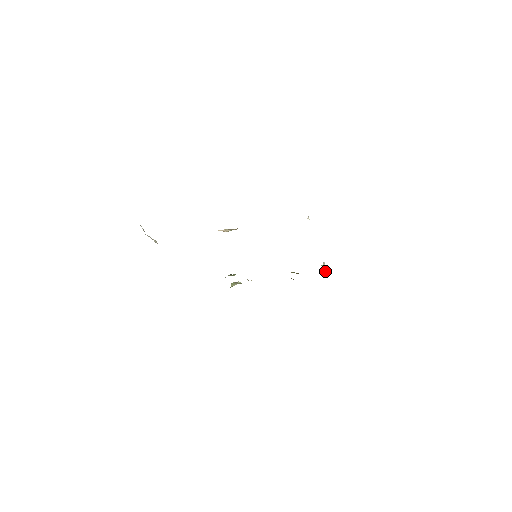
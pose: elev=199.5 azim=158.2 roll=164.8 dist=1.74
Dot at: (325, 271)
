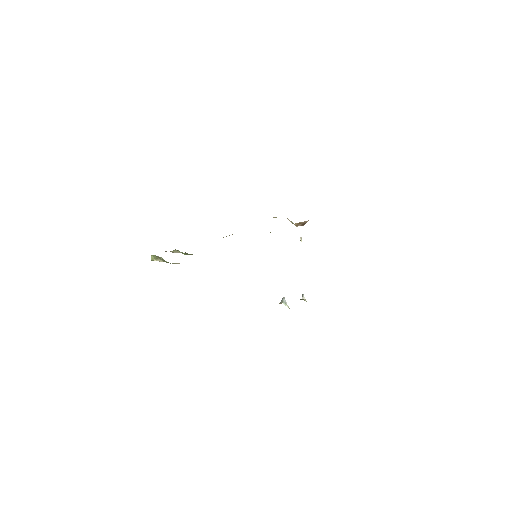
Dot at: (285, 302)
